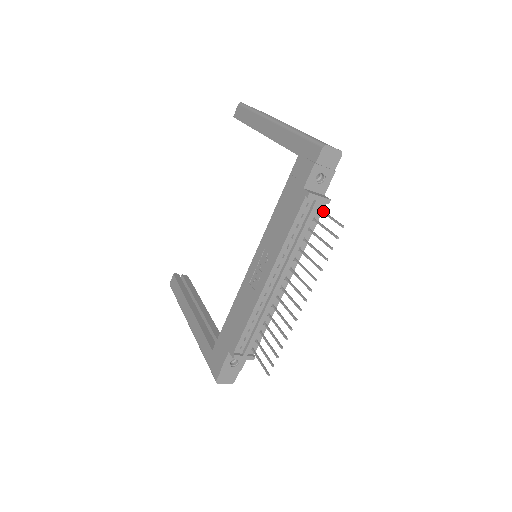
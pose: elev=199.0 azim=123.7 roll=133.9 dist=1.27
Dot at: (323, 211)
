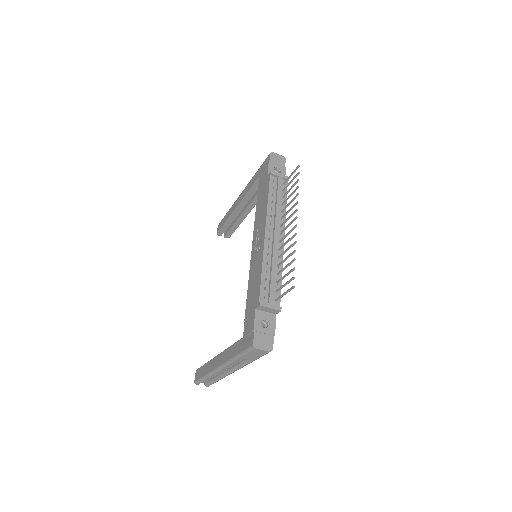
Dot at: (286, 180)
